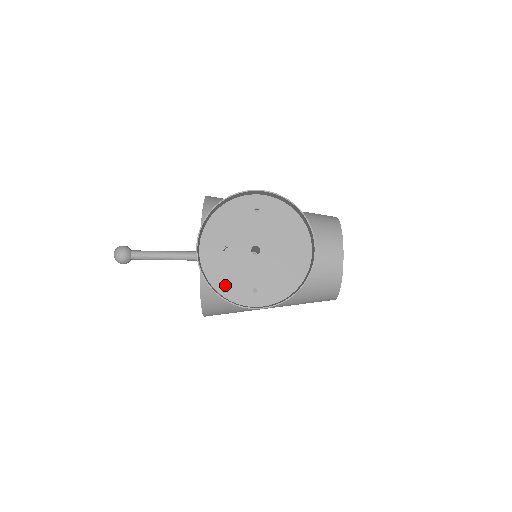
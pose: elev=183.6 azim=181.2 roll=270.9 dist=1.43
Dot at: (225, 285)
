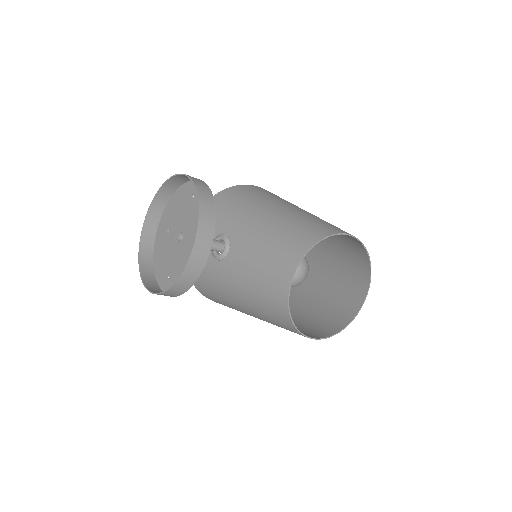
Dot at: (158, 263)
